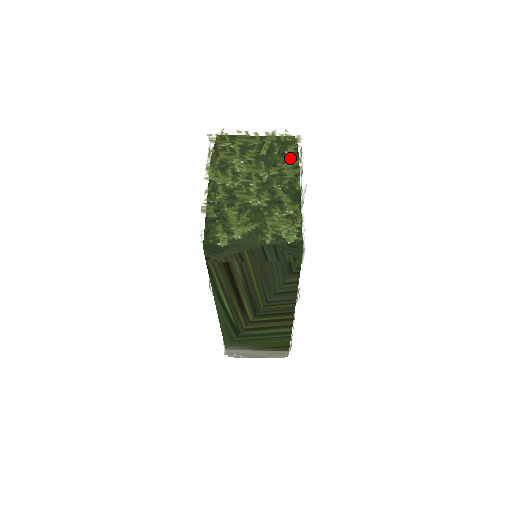
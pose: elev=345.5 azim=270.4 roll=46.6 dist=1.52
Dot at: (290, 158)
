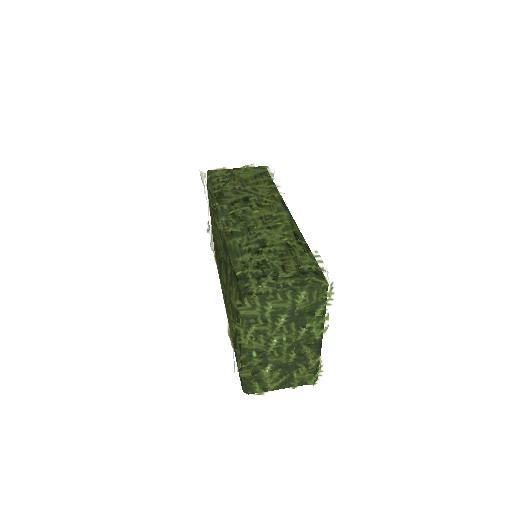
Dot at: (320, 318)
